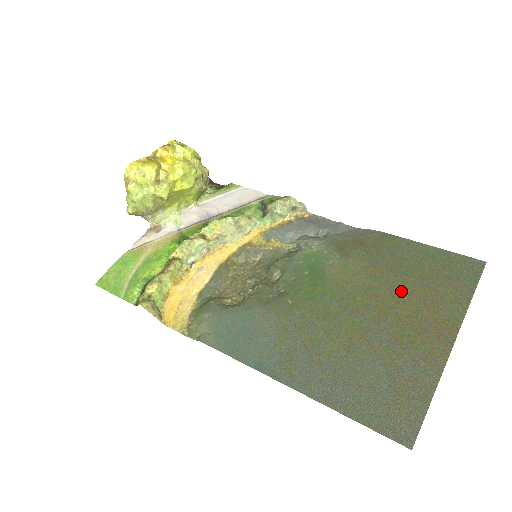
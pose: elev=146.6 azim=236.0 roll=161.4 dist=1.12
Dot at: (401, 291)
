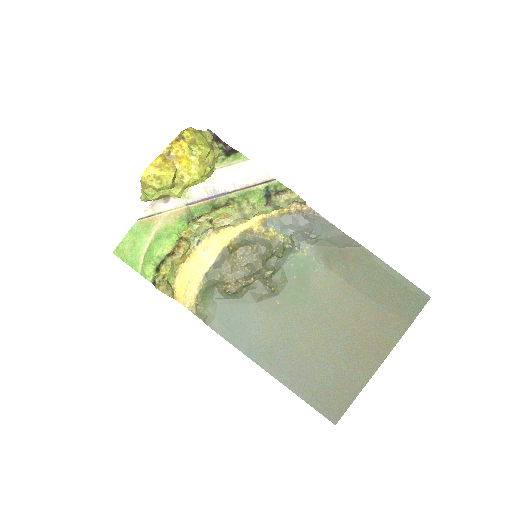
Dot at: (362, 311)
